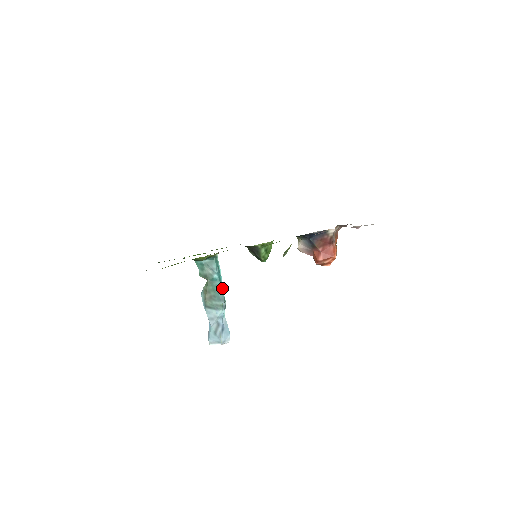
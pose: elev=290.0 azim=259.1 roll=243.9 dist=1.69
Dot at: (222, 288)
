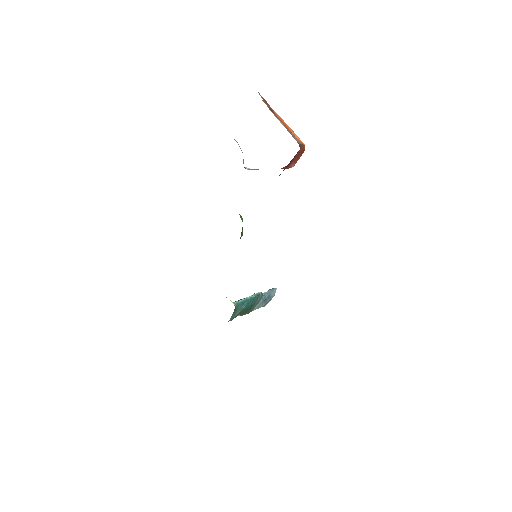
Dot at: (253, 298)
